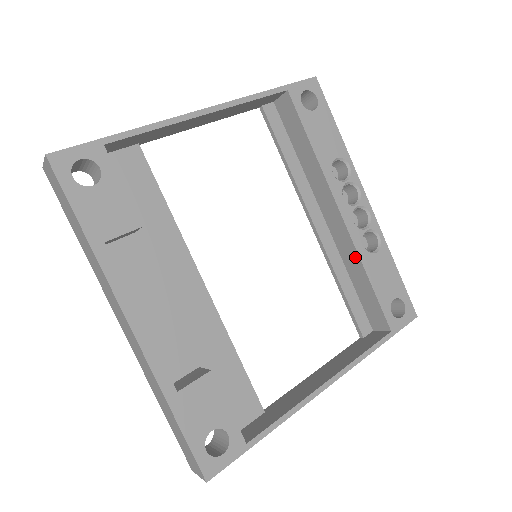
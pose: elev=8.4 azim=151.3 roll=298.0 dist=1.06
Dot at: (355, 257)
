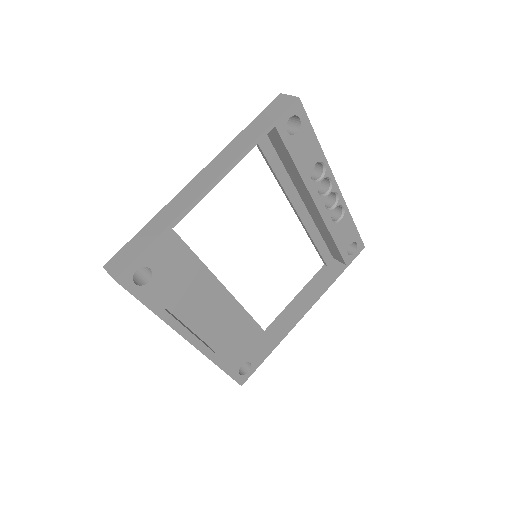
Dot at: (325, 228)
